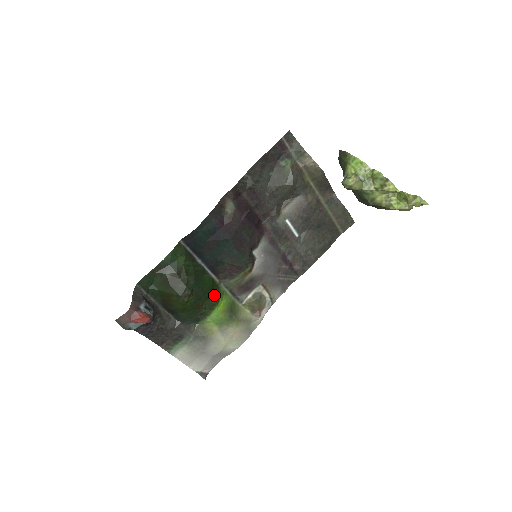
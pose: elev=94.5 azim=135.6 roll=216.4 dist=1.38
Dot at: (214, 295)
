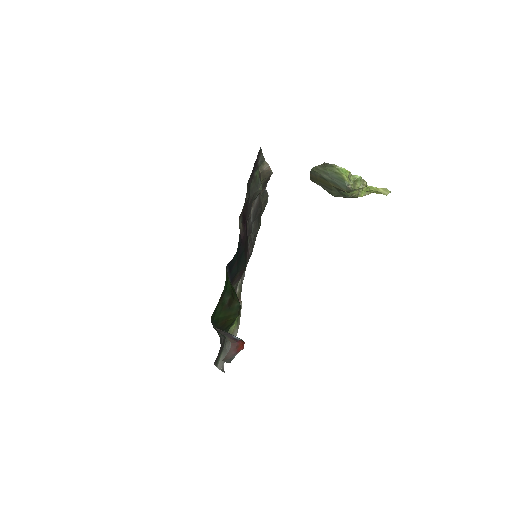
Dot at: occluded
